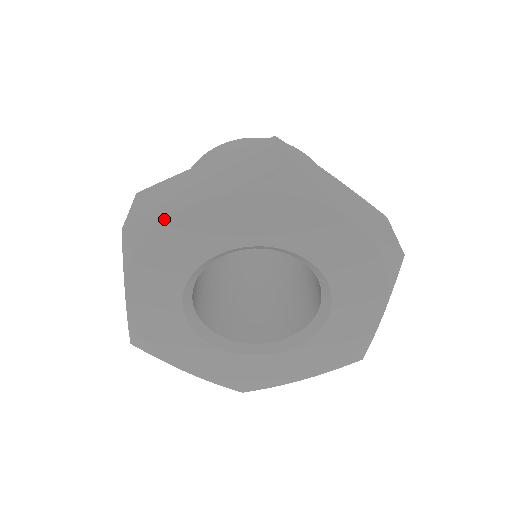
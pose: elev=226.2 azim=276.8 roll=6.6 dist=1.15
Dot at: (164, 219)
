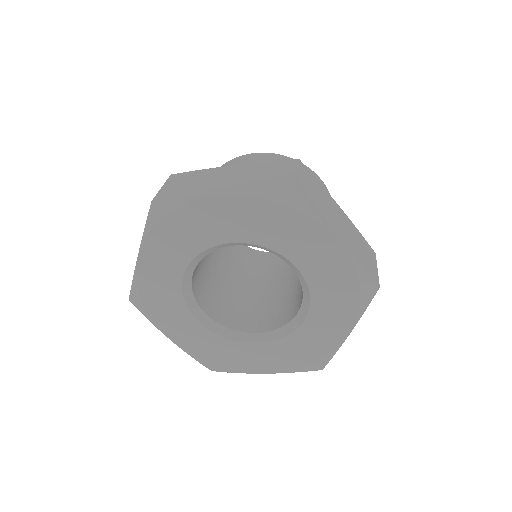
Dot at: (189, 202)
